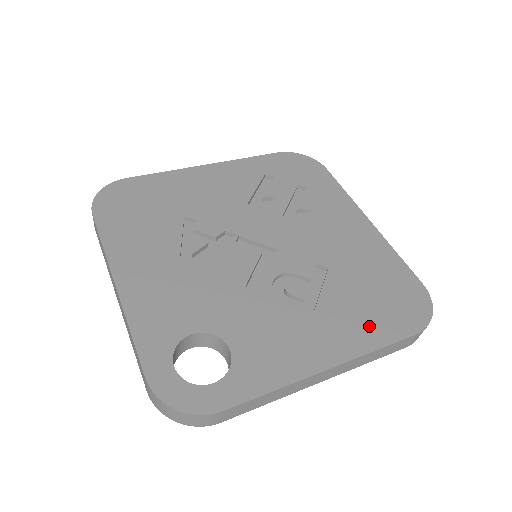
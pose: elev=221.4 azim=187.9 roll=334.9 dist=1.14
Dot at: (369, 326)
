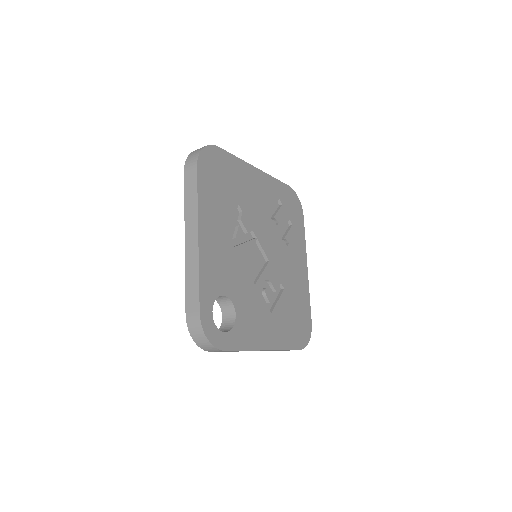
Dot at: (287, 335)
